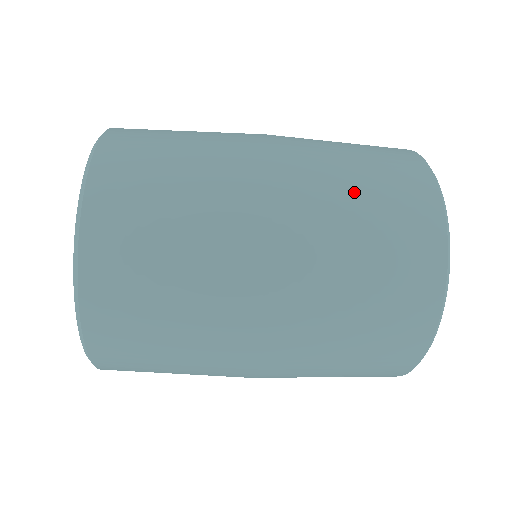
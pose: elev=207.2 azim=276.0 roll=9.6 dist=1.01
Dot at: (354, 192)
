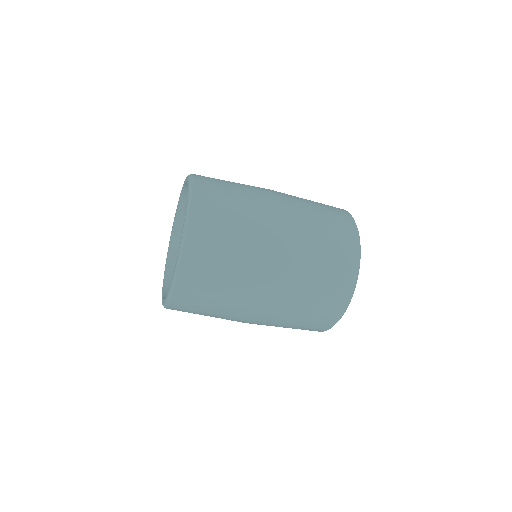
Dot at: (316, 213)
